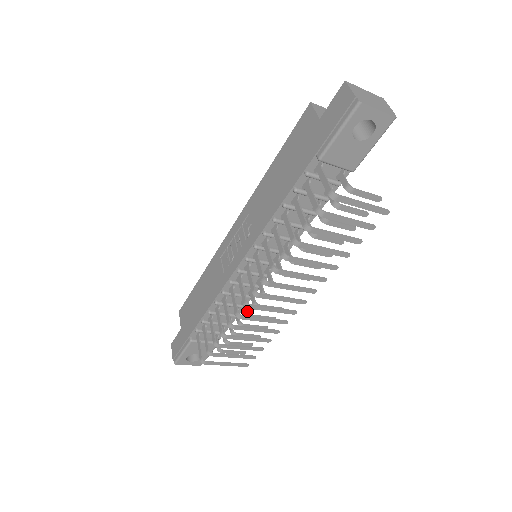
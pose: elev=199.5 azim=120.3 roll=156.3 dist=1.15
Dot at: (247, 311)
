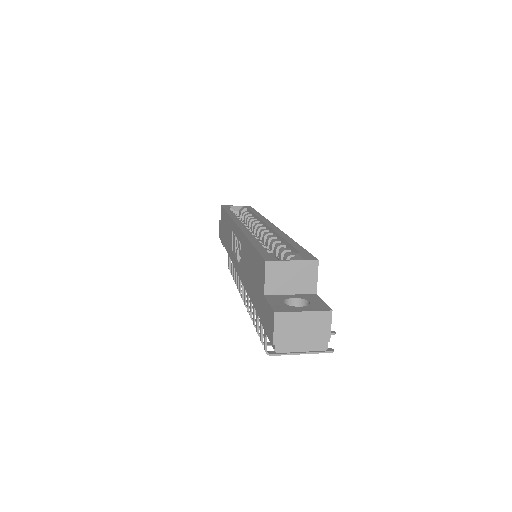
Dot at: occluded
